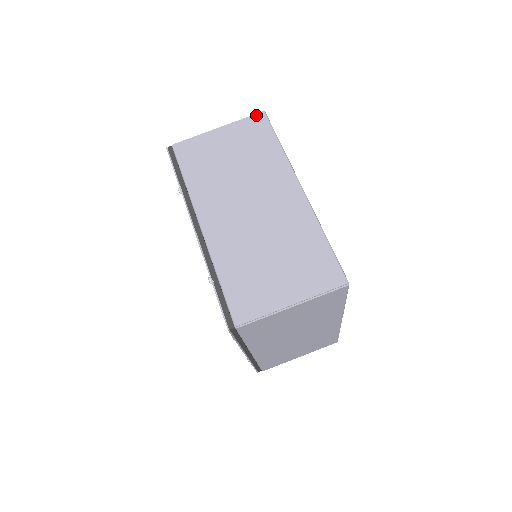
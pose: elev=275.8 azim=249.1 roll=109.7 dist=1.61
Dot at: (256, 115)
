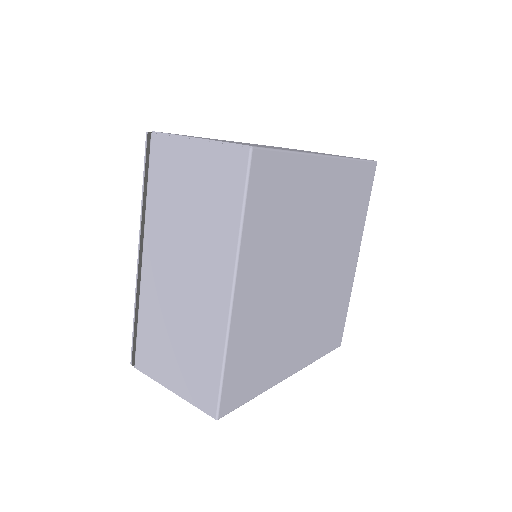
Dot at: occluded
